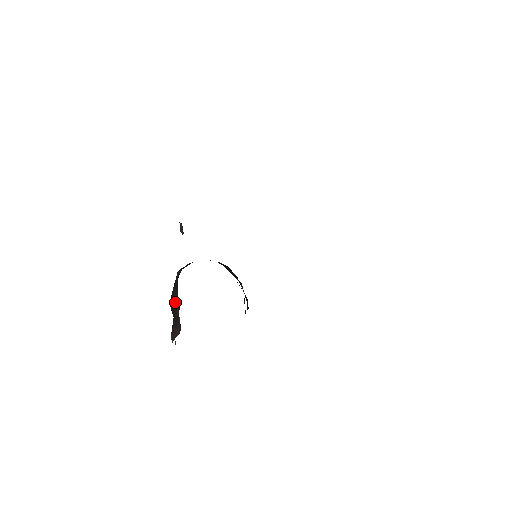
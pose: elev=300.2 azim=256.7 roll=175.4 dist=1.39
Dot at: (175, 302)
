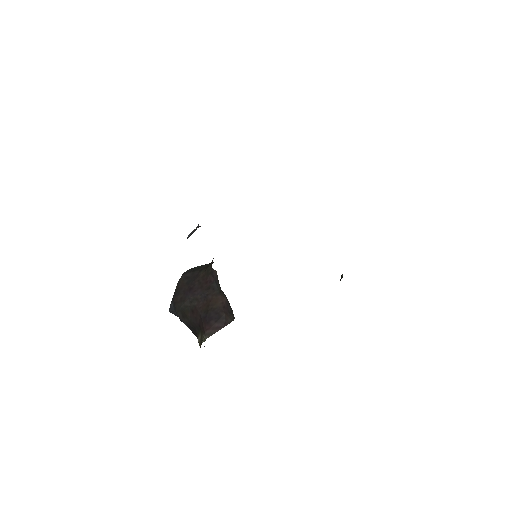
Dot at: (209, 300)
